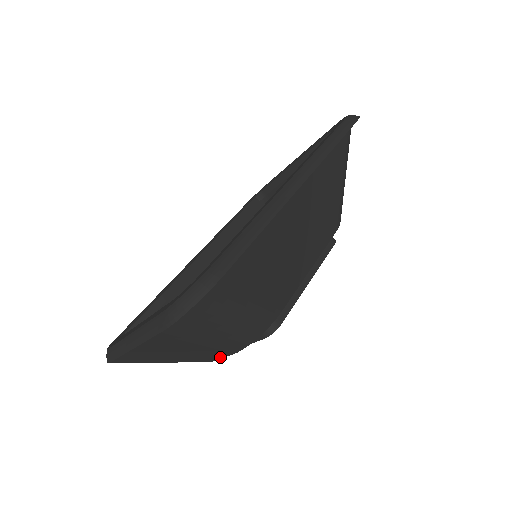
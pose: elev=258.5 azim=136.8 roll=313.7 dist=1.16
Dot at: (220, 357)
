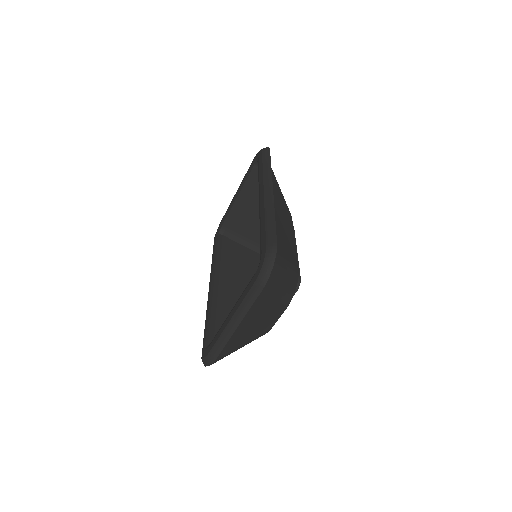
Dot at: (277, 319)
